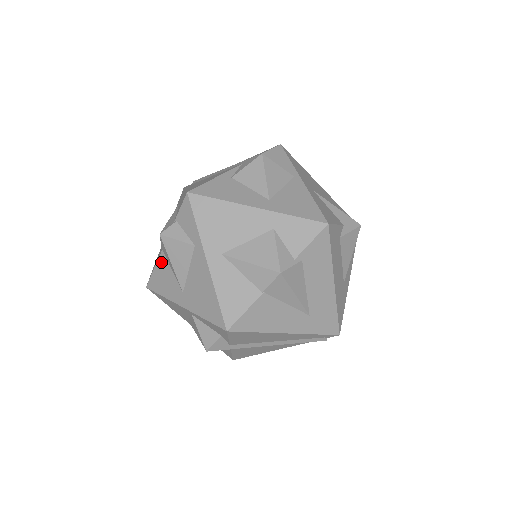
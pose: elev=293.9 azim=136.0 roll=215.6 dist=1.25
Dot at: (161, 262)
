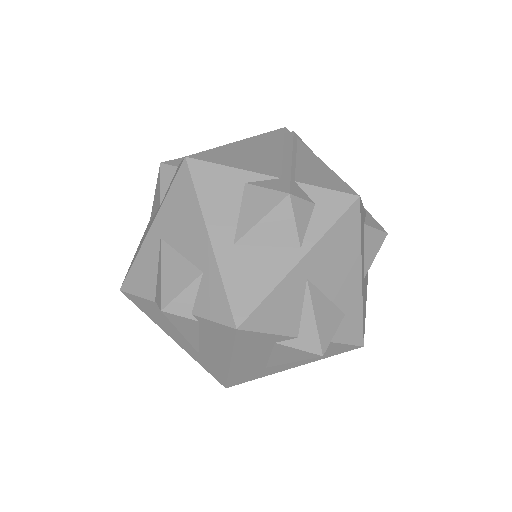
Dot at: occluded
